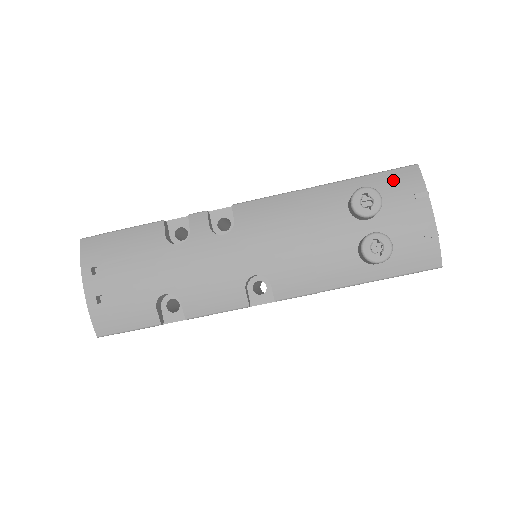
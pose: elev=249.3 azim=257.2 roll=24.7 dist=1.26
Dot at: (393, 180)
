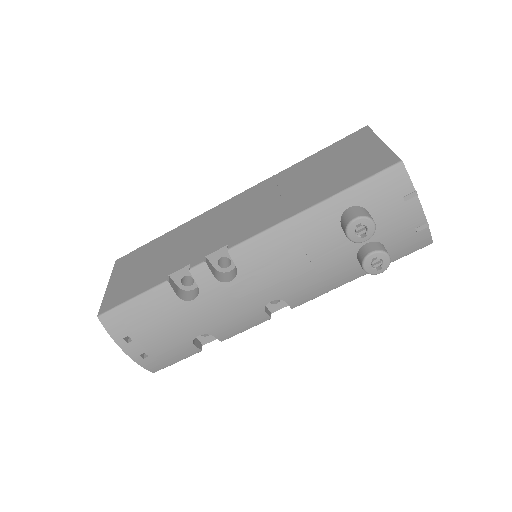
Dot at: (380, 187)
